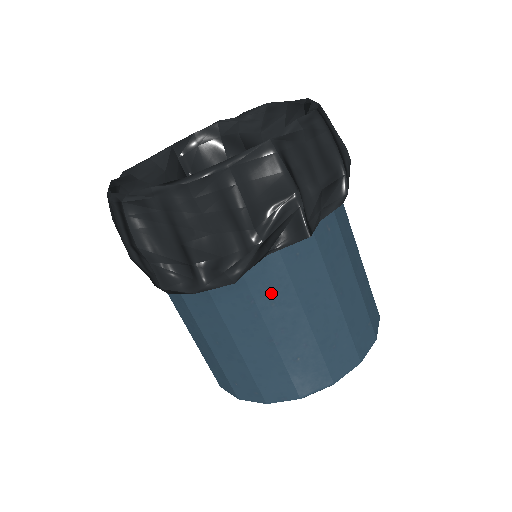
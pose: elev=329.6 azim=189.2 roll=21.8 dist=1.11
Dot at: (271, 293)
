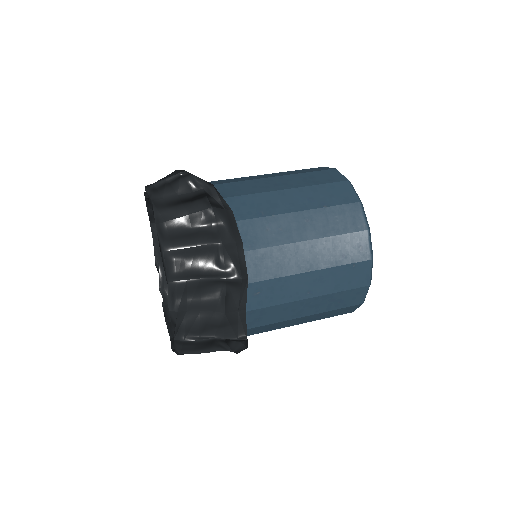
Dot at: (270, 328)
